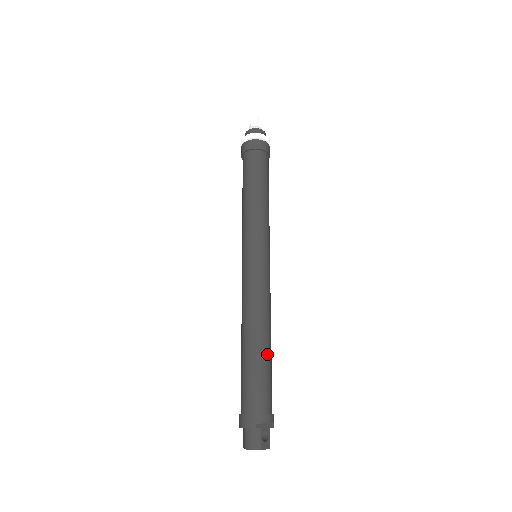
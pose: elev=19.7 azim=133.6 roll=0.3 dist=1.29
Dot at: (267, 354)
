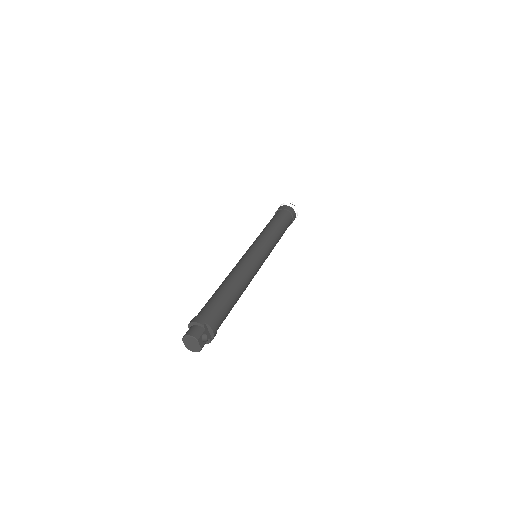
Dot at: (235, 299)
